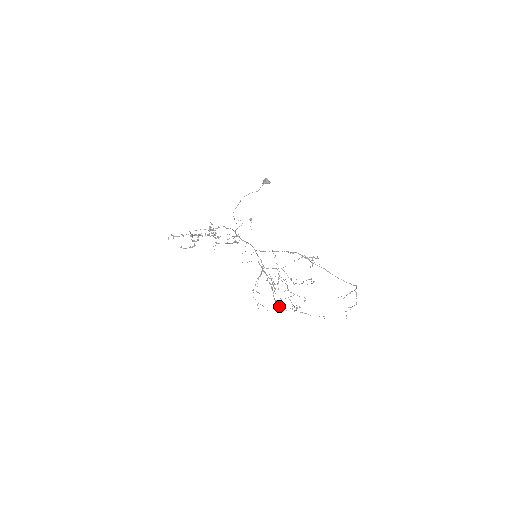
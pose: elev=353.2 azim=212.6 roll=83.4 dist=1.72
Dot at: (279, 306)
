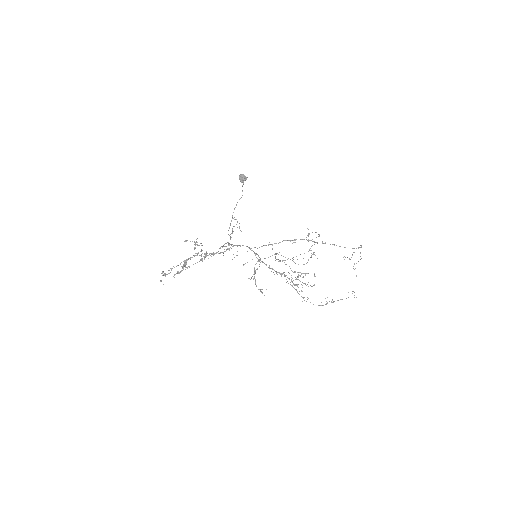
Dot at: occluded
